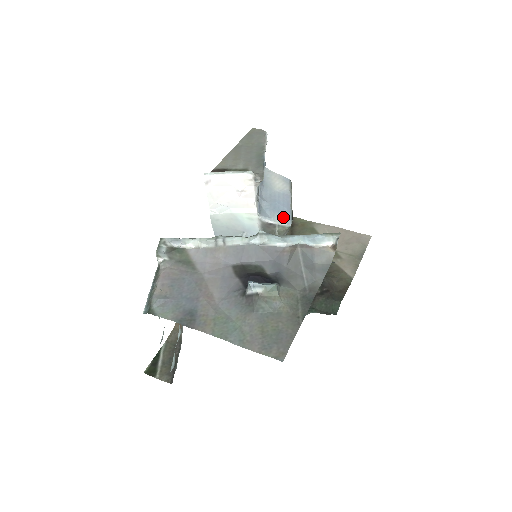
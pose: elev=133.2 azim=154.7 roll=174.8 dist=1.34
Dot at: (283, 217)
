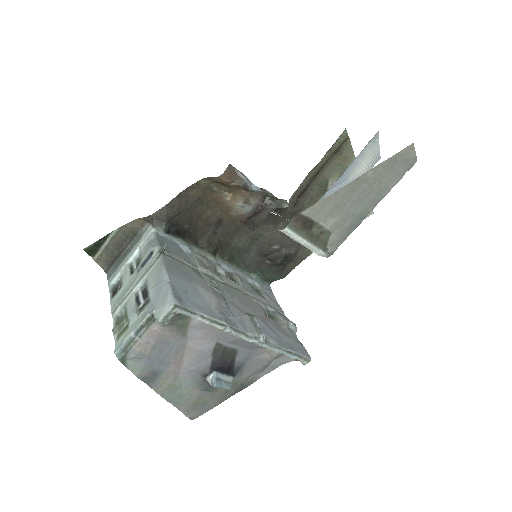
Dot at: occluded
